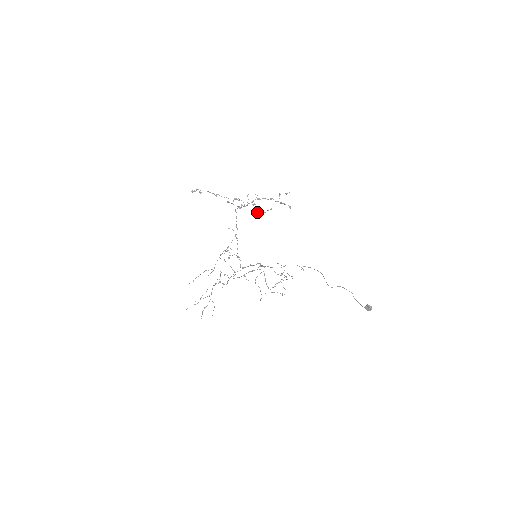
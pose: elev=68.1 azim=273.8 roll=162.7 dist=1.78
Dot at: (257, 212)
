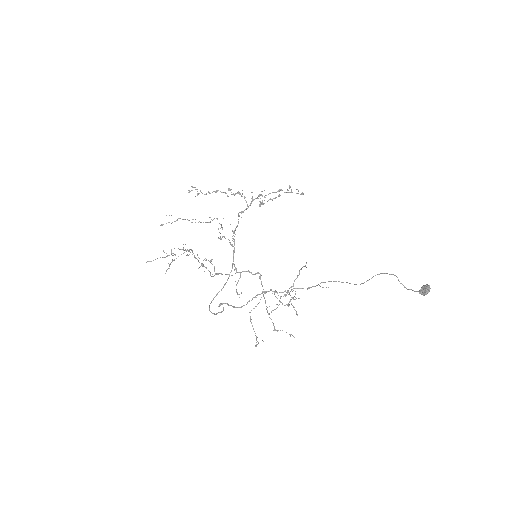
Dot at: (262, 202)
